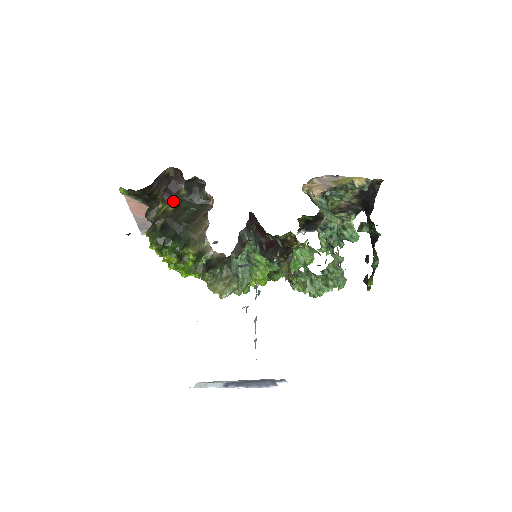
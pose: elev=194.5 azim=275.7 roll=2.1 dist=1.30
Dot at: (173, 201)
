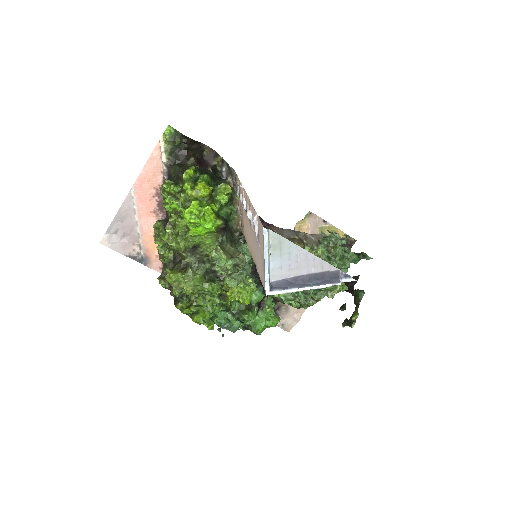
Dot at: occluded
